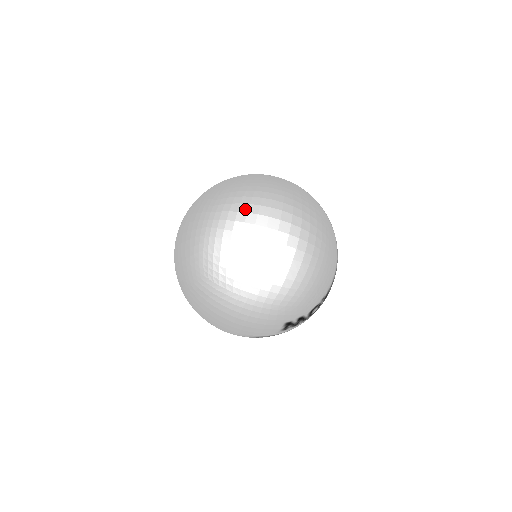
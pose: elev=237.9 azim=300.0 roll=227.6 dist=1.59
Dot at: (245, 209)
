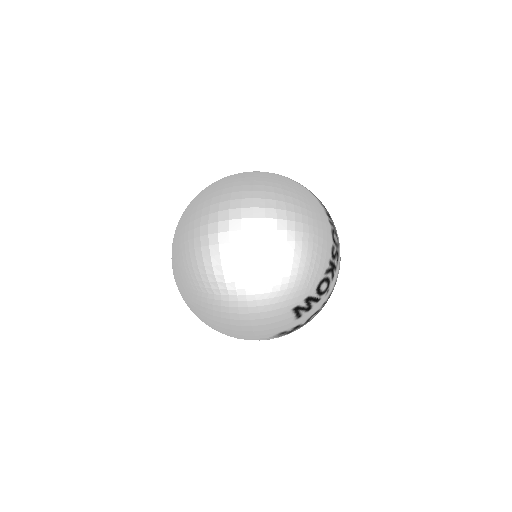
Dot at: (207, 212)
